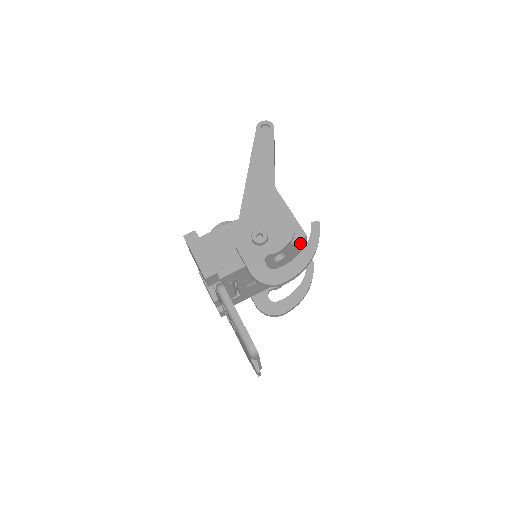
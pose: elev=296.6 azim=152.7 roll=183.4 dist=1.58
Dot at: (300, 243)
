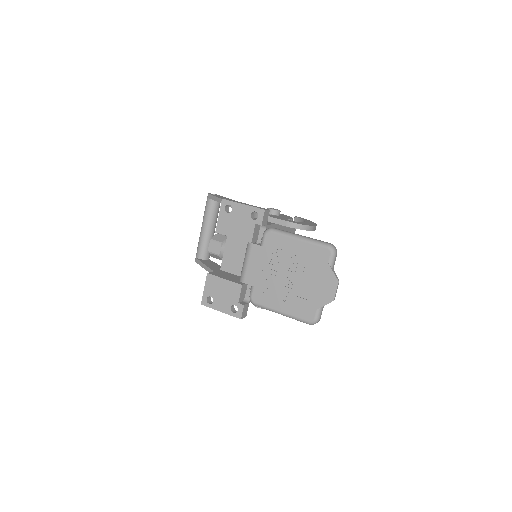
Dot at: (293, 230)
